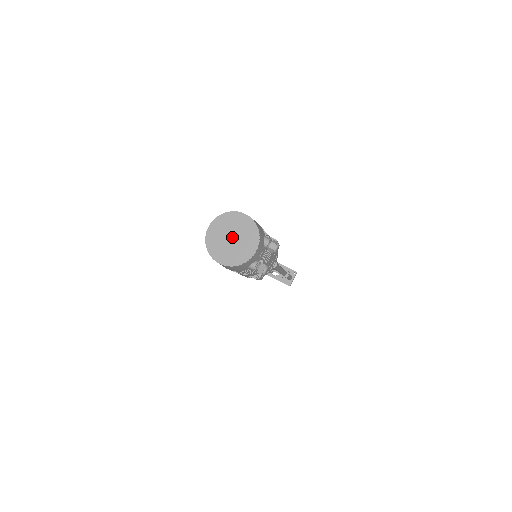
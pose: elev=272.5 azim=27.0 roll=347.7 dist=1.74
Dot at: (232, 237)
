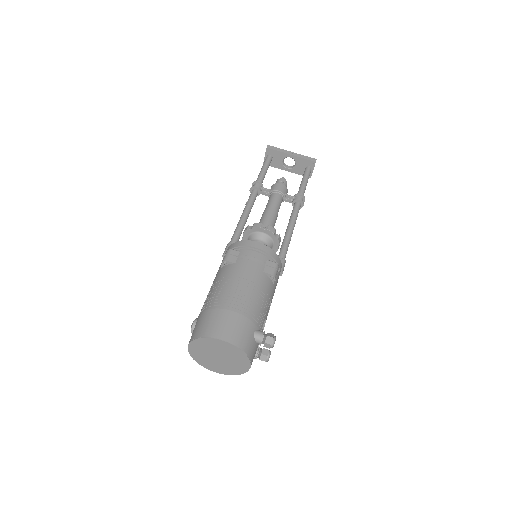
Dot at: (218, 357)
